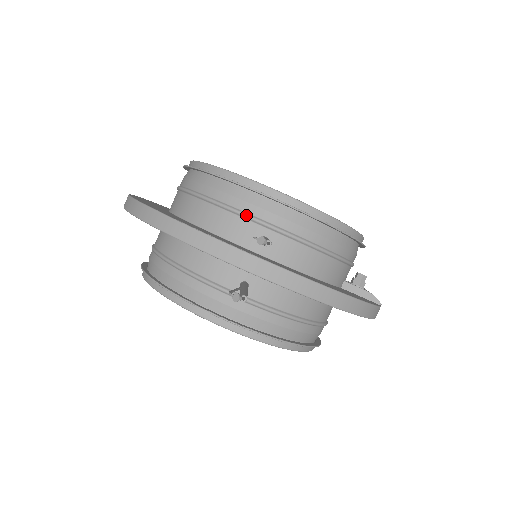
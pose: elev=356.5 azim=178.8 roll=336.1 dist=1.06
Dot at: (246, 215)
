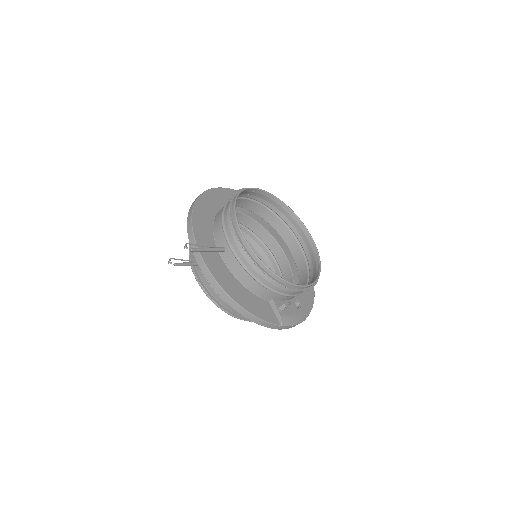
Dot at: (224, 232)
